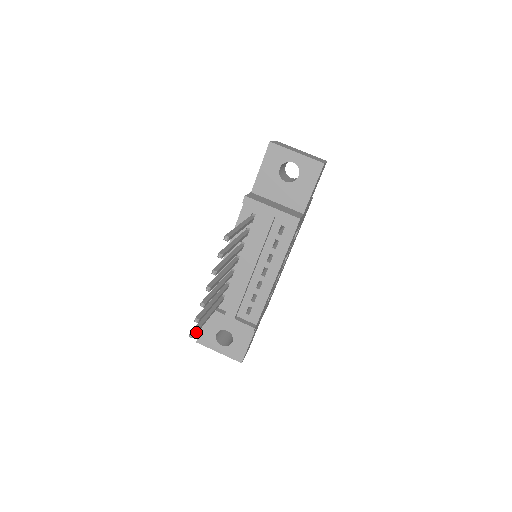
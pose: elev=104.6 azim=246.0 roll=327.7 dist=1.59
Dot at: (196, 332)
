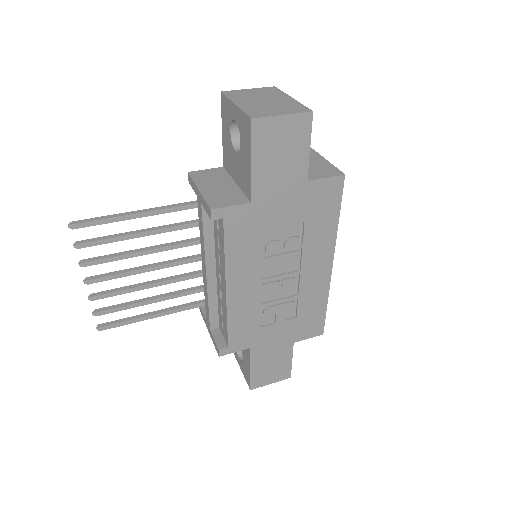
Dot at: (109, 326)
